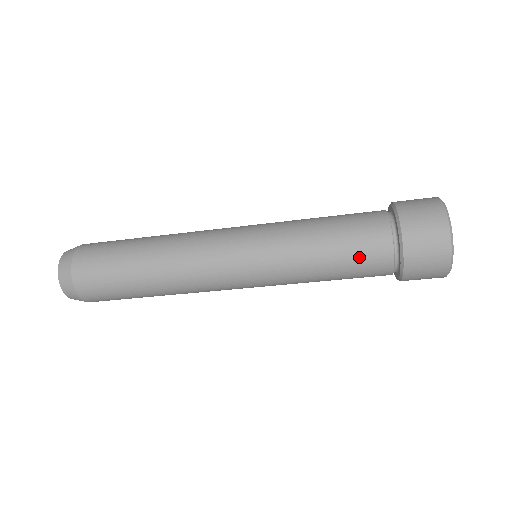
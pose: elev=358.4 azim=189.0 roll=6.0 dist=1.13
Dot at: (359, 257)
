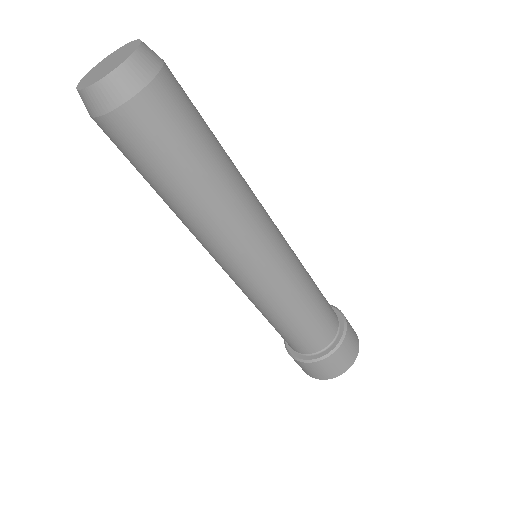
Dot at: (318, 328)
